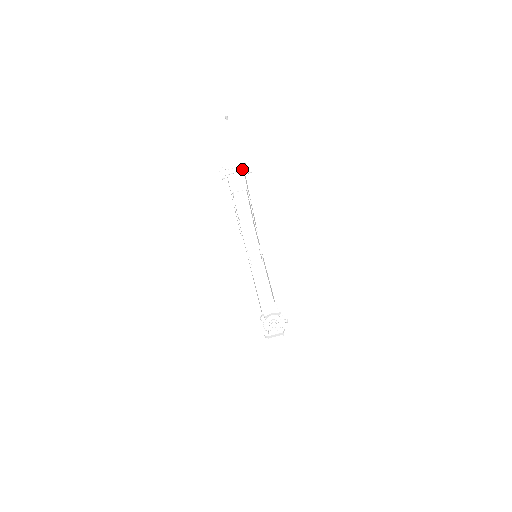
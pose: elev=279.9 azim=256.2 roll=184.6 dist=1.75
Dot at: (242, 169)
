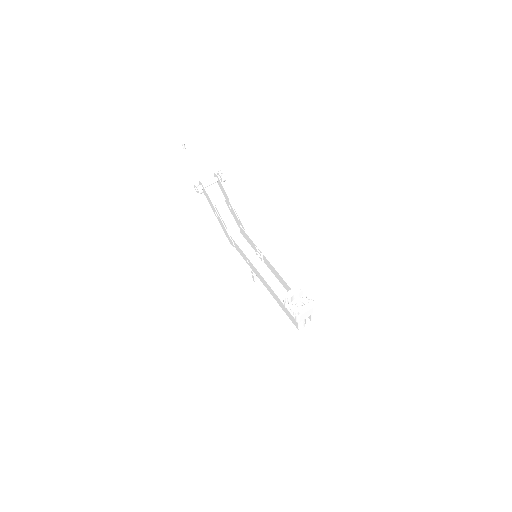
Dot at: (216, 179)
